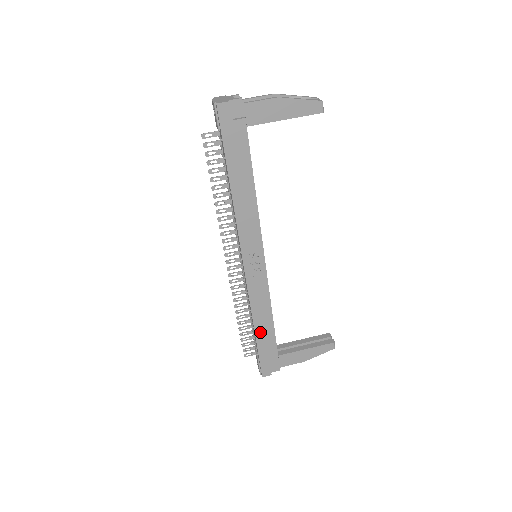
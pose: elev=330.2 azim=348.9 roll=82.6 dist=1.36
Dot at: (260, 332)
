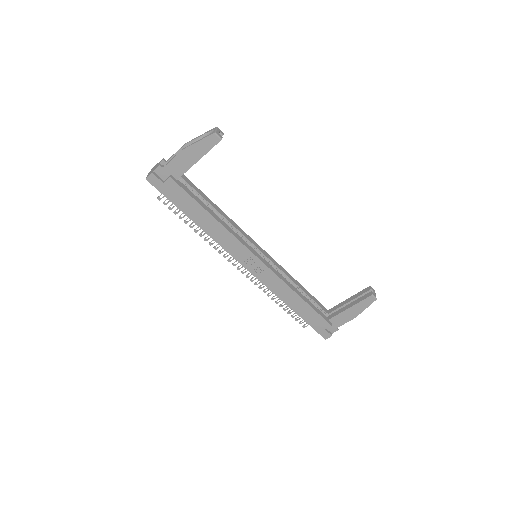
Dot at: (297, 309)
